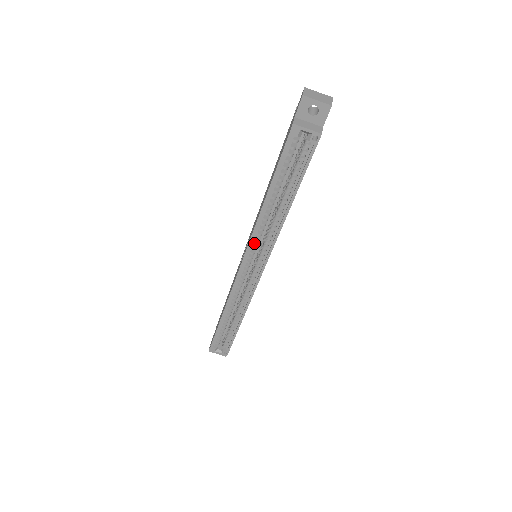
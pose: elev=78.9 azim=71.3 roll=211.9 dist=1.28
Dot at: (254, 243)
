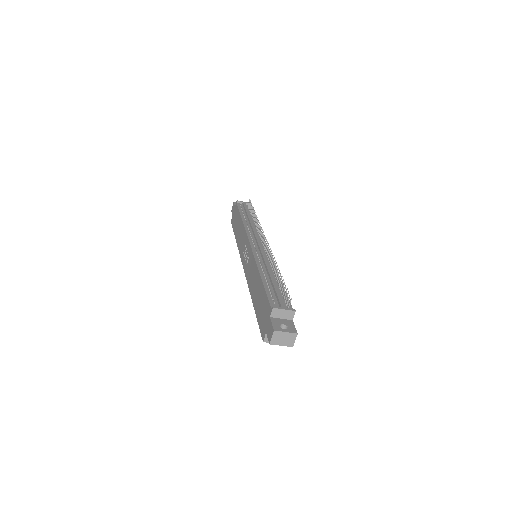
Dot at: occluded
